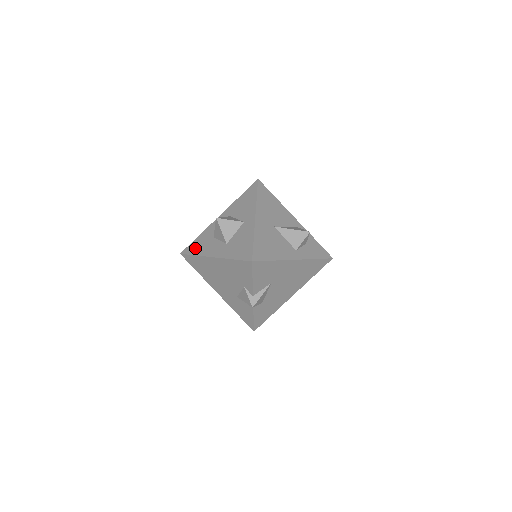
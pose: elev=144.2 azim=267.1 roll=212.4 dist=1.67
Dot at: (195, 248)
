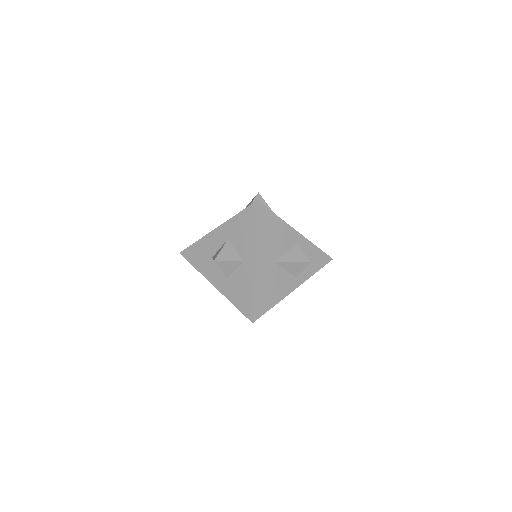
Dot at: (194, 258)
